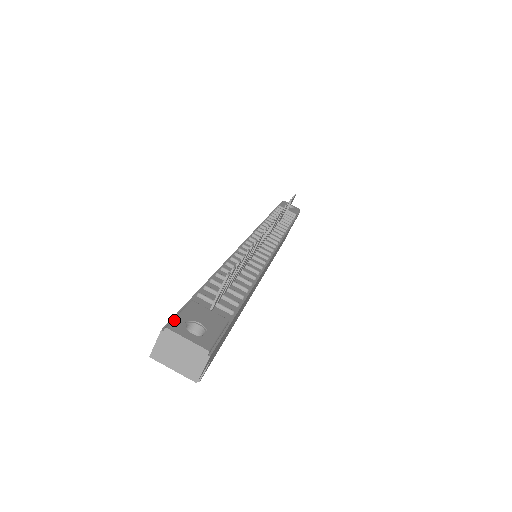
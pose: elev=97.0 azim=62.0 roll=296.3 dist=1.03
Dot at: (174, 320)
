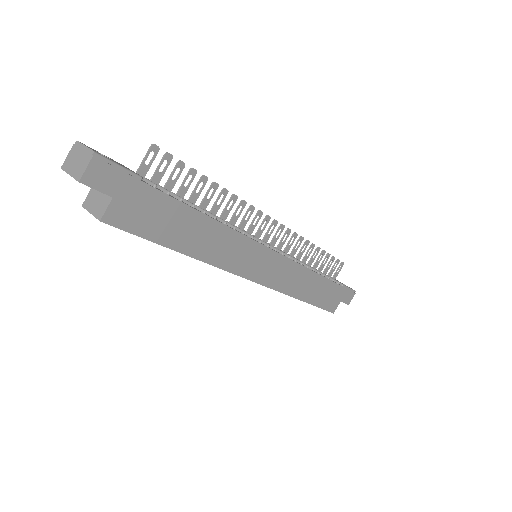
Dot at: occluded
